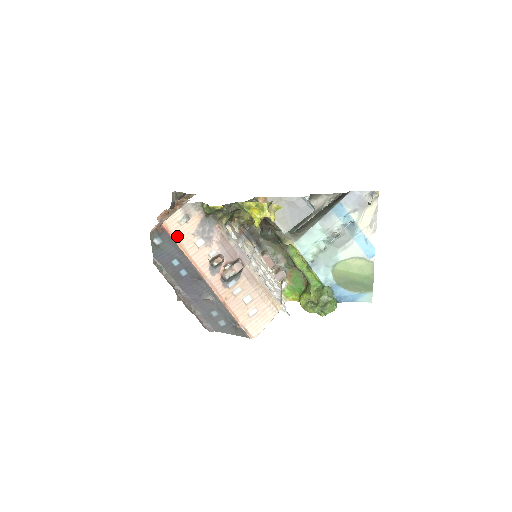
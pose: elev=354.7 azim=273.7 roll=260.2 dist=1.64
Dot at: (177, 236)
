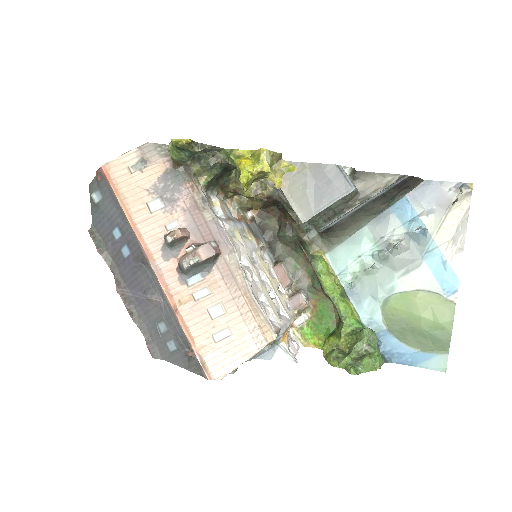
Dot at: (121, 188)
